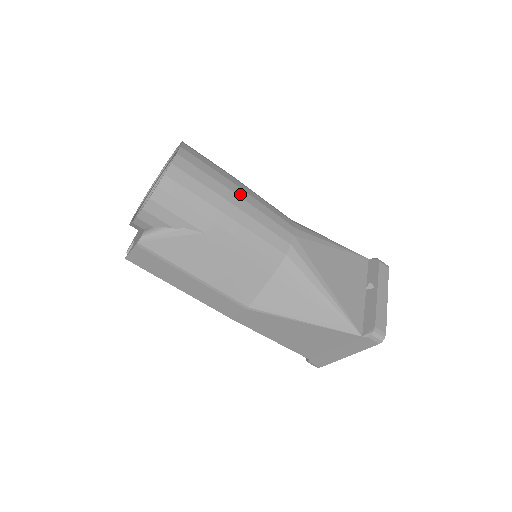
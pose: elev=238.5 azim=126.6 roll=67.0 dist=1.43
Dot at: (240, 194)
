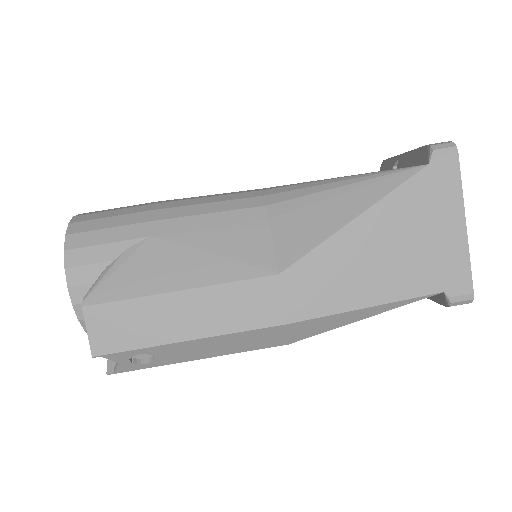
Dot at: occluded
